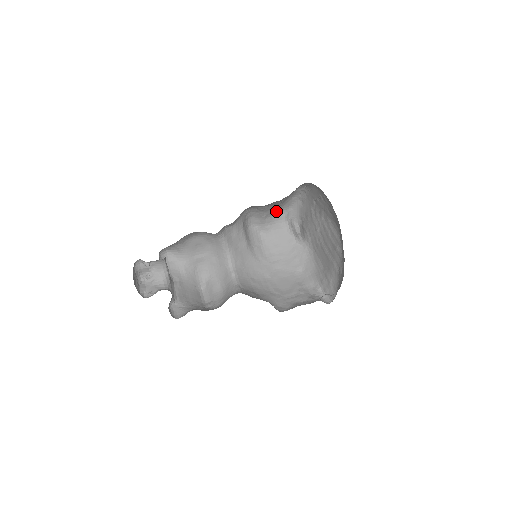
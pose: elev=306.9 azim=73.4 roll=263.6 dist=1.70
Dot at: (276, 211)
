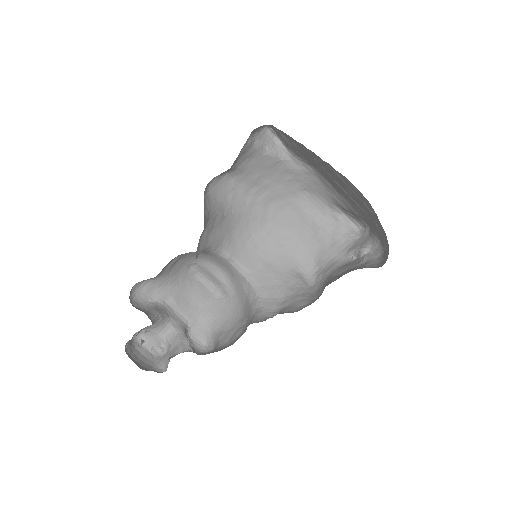
Dot at: occluded
